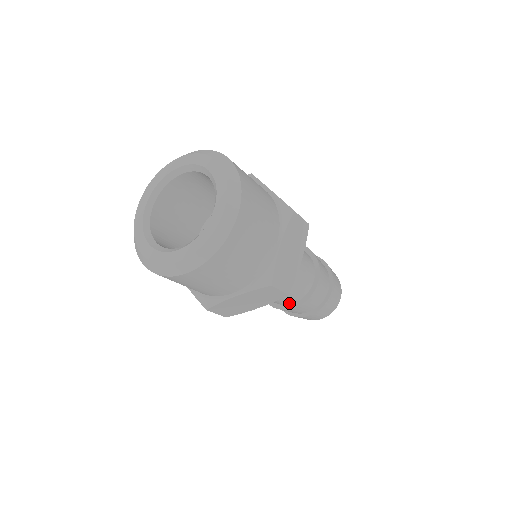
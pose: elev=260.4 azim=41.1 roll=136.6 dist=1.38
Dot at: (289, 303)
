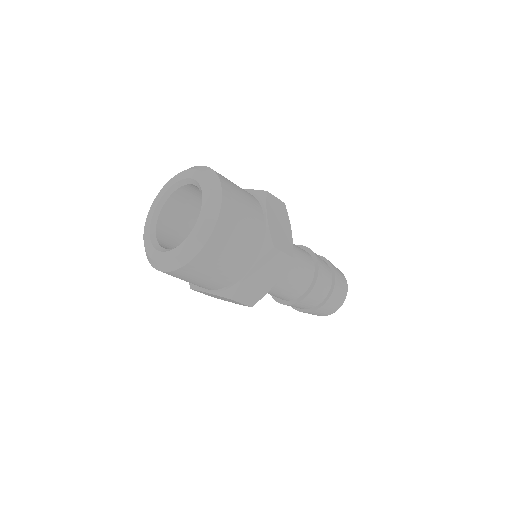
Dot at: occluded
